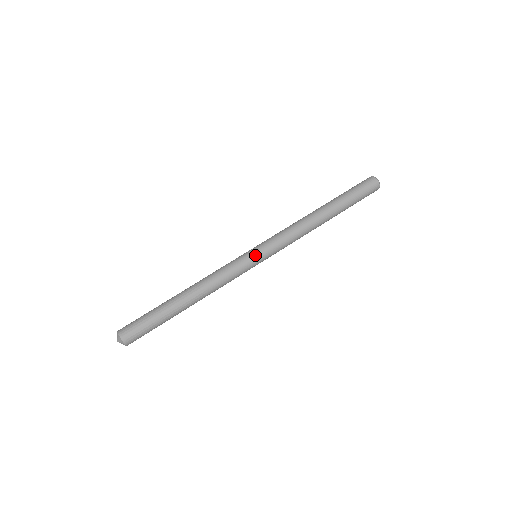
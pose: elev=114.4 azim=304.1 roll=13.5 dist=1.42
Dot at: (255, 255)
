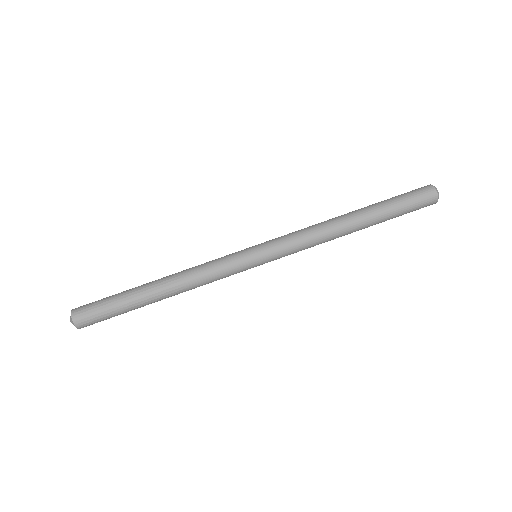
Dot at: (256, 264)
